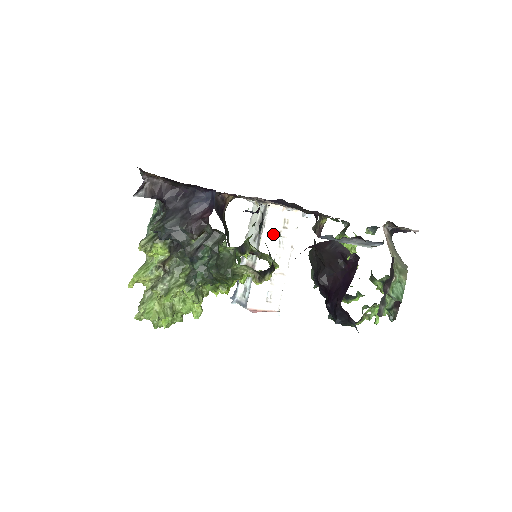
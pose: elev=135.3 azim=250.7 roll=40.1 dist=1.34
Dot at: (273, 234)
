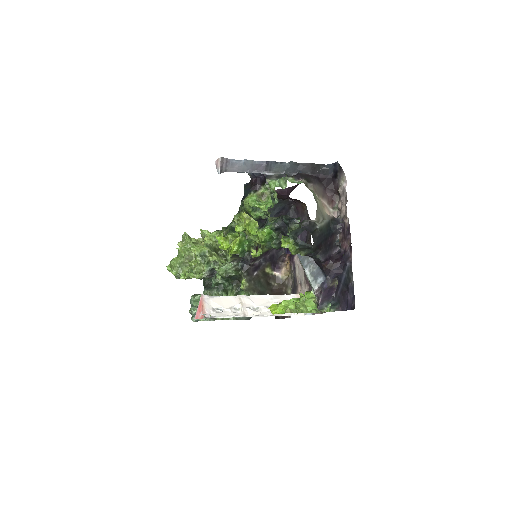
Dot at: (276, 301)
